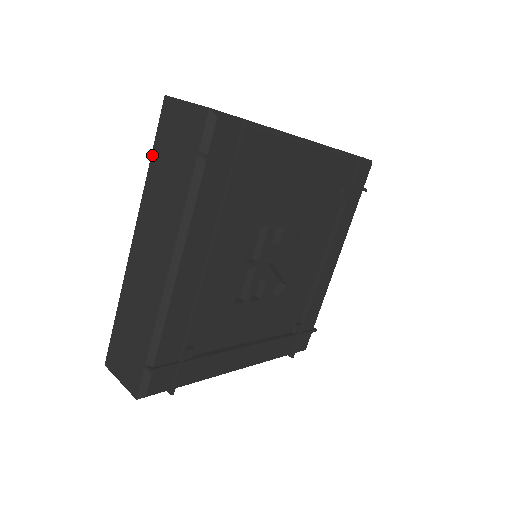
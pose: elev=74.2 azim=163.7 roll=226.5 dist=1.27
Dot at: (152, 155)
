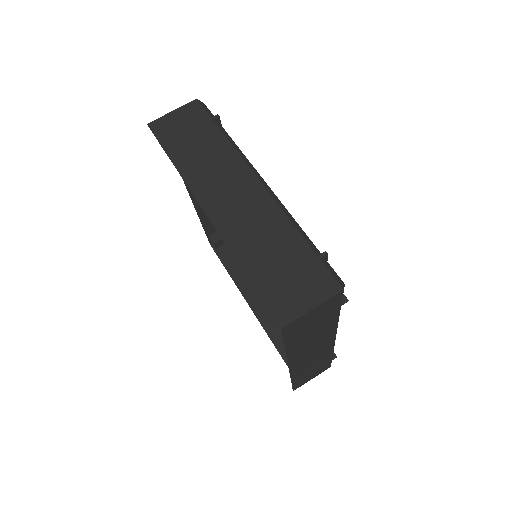
Dot at: (168, 154)
